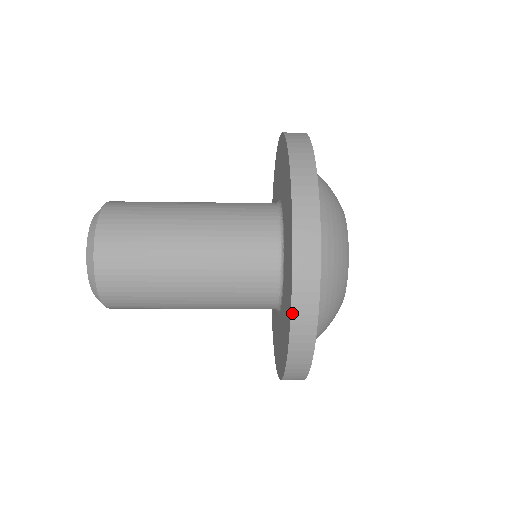
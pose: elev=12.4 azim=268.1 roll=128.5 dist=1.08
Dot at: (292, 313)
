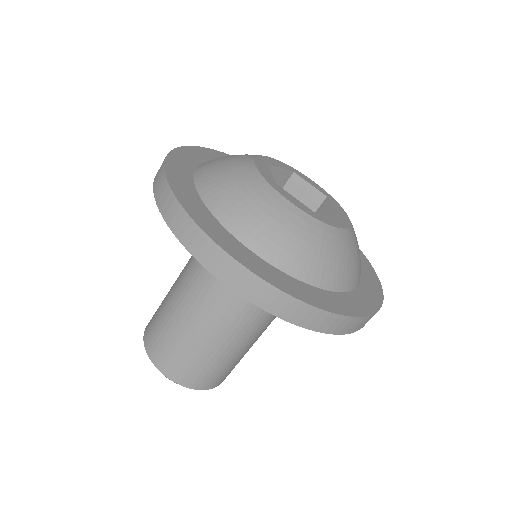
Dot at: (254, 303)
